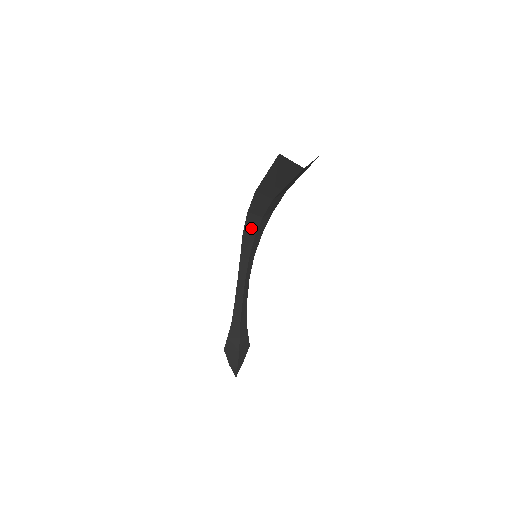
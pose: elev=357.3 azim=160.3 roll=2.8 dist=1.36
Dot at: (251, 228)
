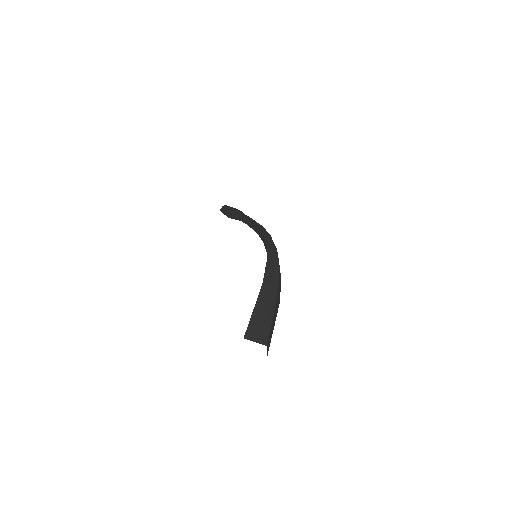
Dot at: occluded
